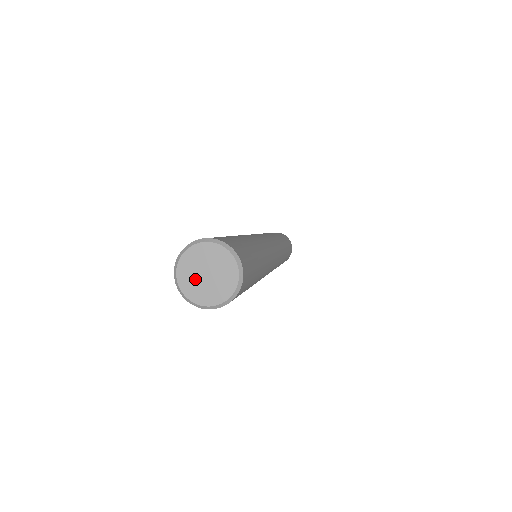
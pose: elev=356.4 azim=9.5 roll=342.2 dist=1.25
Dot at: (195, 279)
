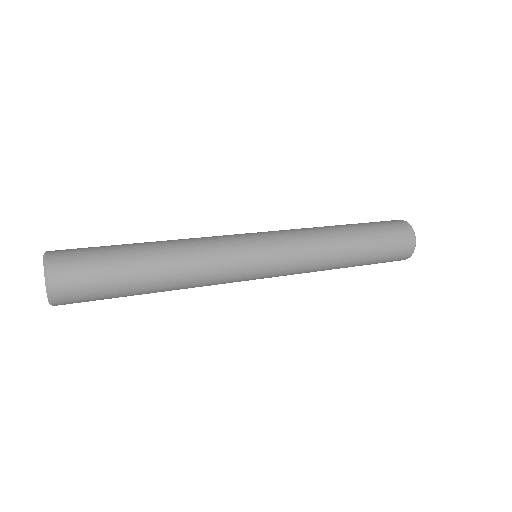
Dot at: occluded
